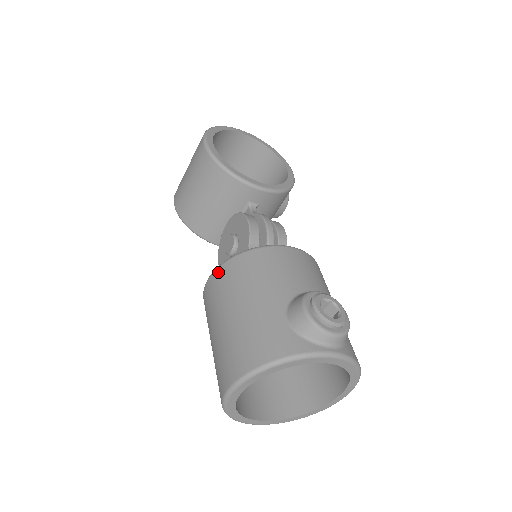
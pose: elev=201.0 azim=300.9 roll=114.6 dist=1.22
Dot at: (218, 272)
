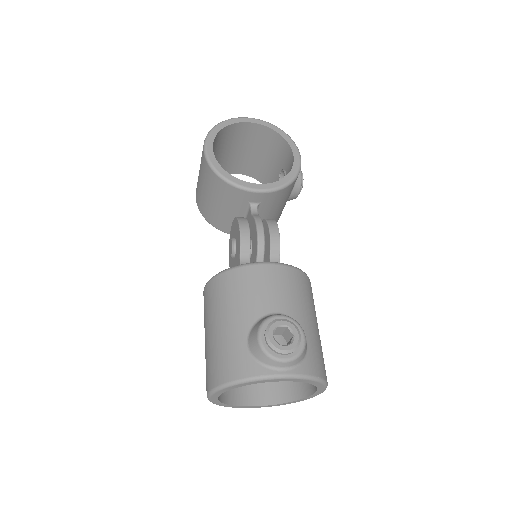
Dot at: (207, 287)
